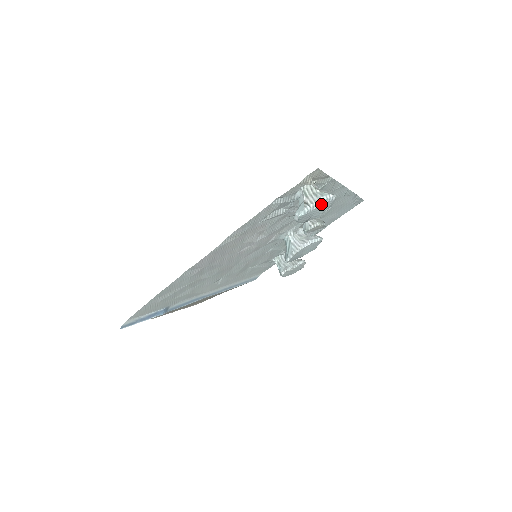
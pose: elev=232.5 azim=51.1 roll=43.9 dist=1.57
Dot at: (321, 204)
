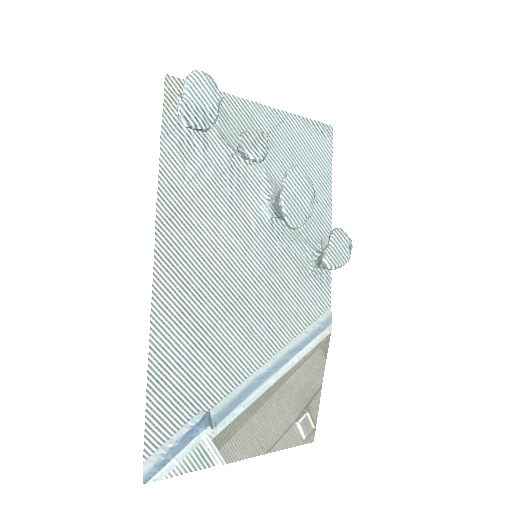
Dot at: (191, 86)
